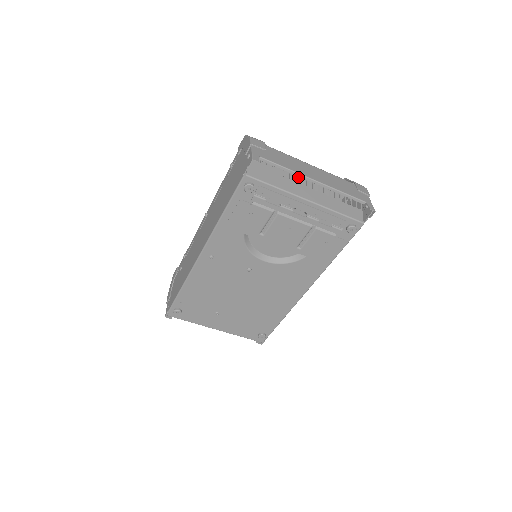
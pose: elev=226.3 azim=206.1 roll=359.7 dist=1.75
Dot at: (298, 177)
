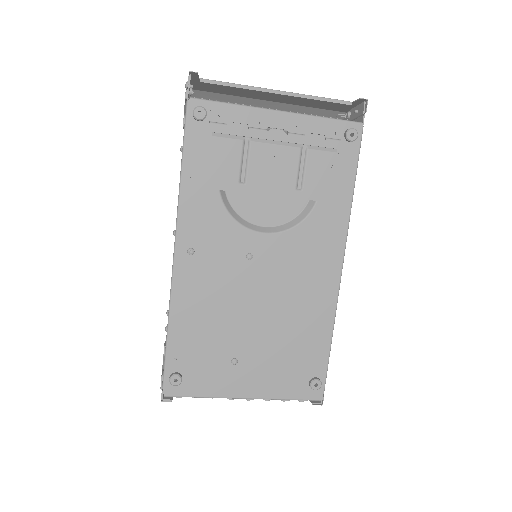
Dot at: occluded
